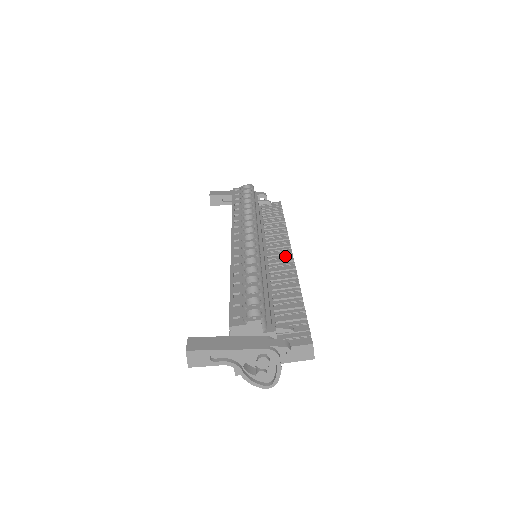
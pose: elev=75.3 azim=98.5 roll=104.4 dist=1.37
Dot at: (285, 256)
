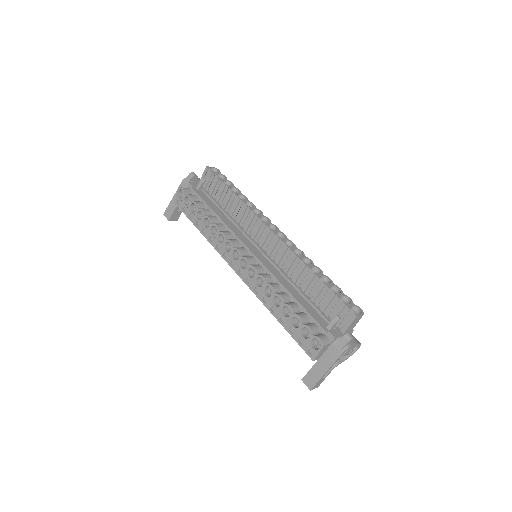
Dot at: (270, 239)
